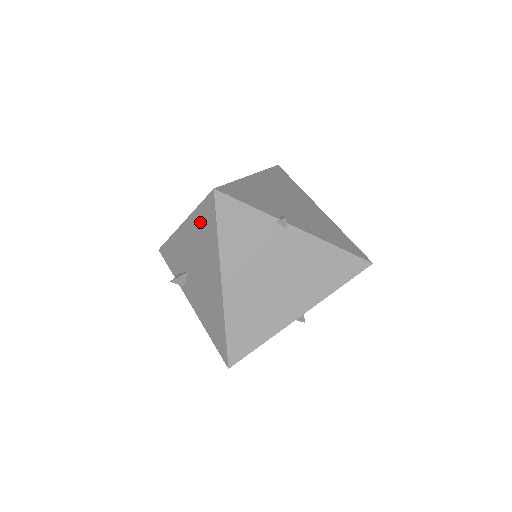
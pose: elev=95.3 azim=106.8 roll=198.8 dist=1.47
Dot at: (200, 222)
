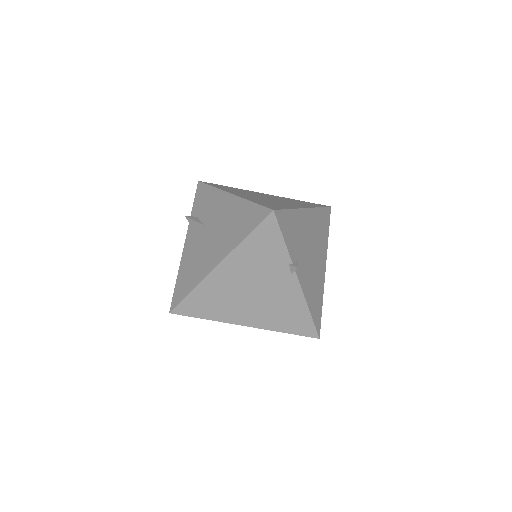
Dot at: (244, 212)
